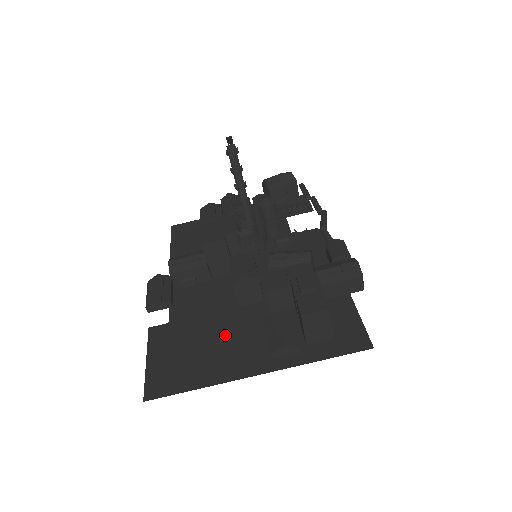
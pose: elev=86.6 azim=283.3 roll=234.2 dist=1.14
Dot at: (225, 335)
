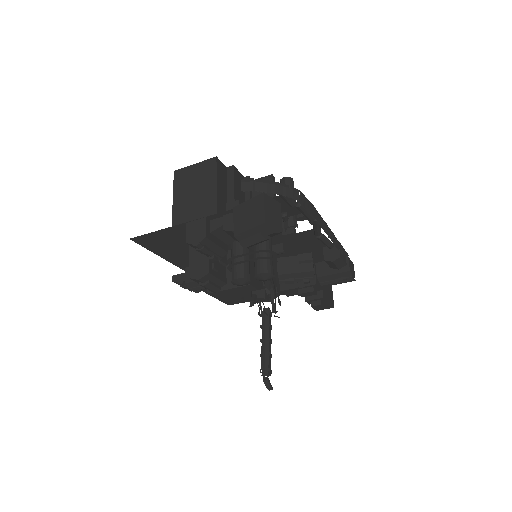
Dot at: occluded
